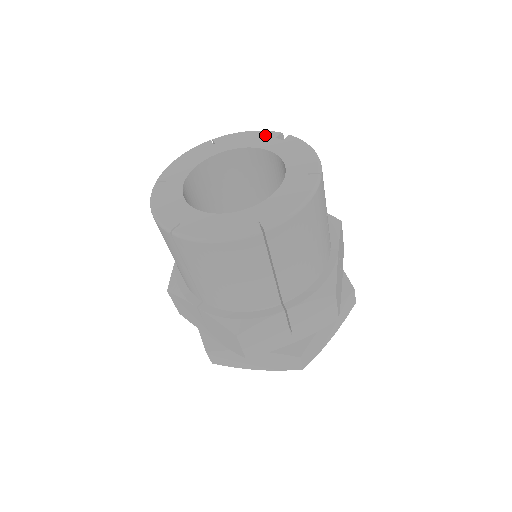
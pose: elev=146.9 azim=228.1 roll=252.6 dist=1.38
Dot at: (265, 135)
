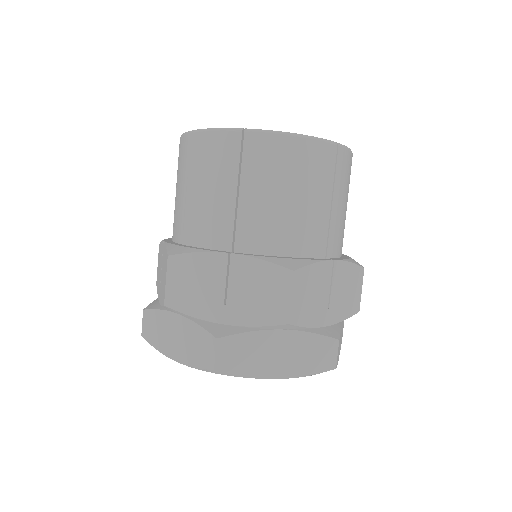
Dot at: occluded
